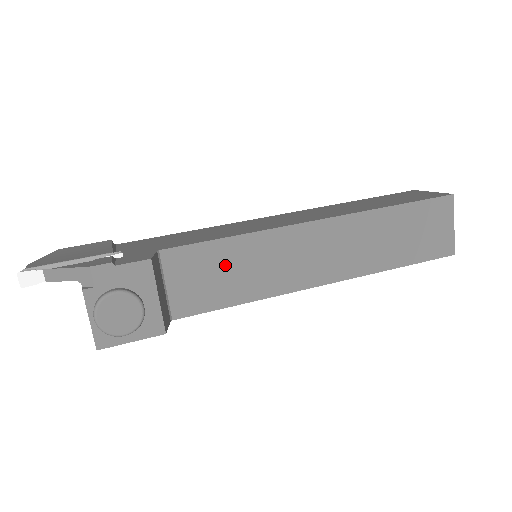
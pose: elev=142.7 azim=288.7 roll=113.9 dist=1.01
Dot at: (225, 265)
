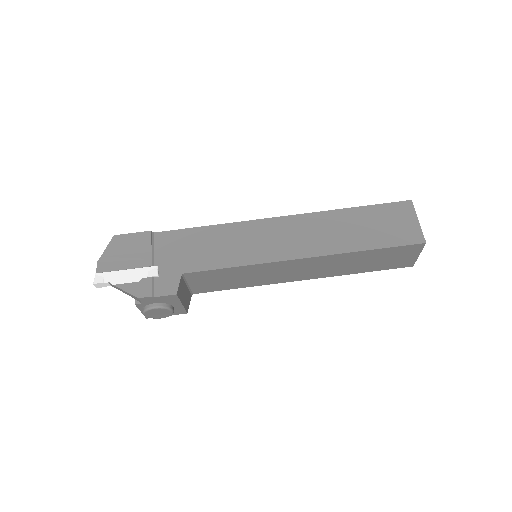
Dot at: (229, 276)
